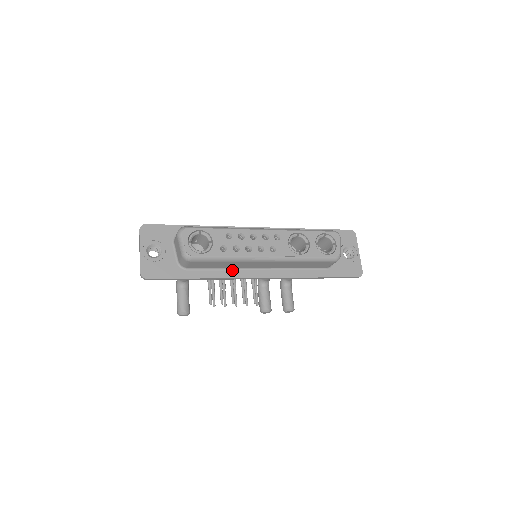
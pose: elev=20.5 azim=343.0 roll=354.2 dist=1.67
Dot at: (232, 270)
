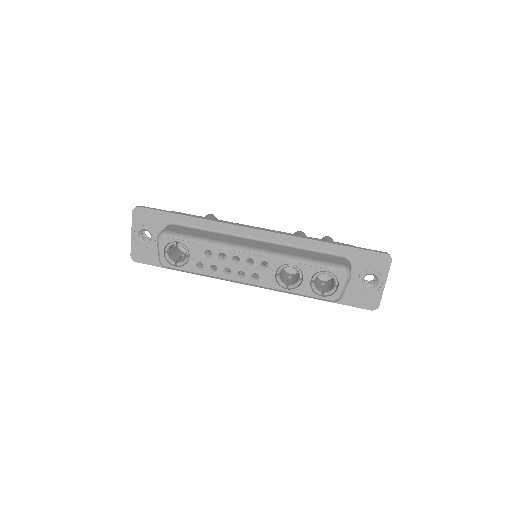
Dot at: occluded
